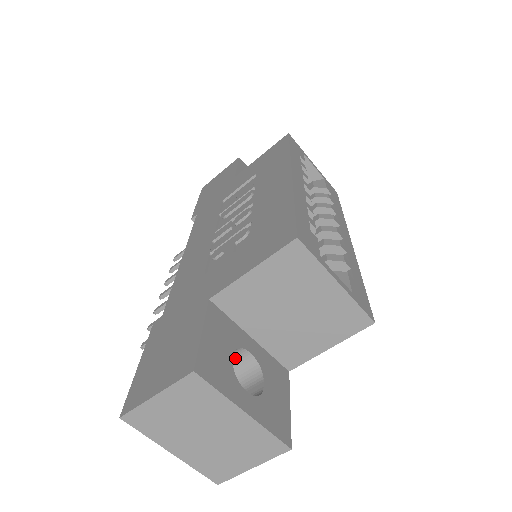
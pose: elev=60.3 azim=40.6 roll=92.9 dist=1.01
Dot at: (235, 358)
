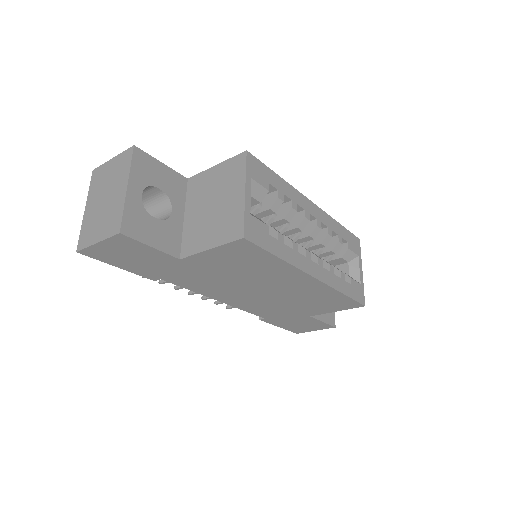
Dot at: (164, 212)
